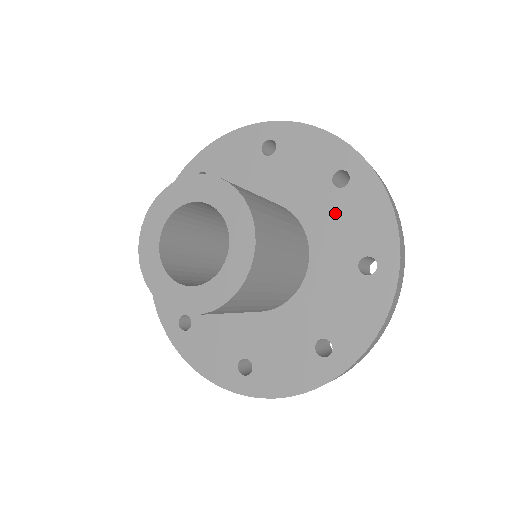
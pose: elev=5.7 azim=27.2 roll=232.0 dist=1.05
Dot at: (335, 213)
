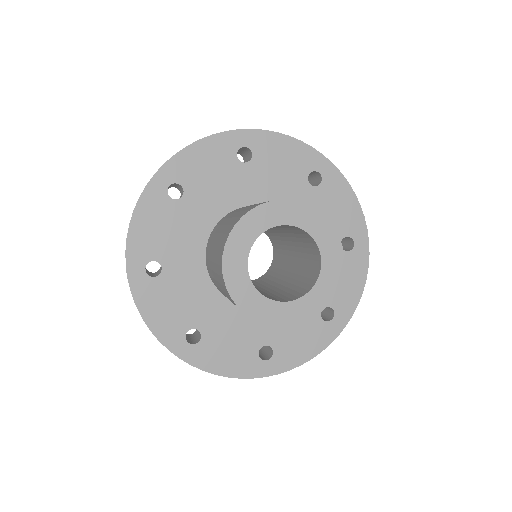
Dot at: (266, 176)
